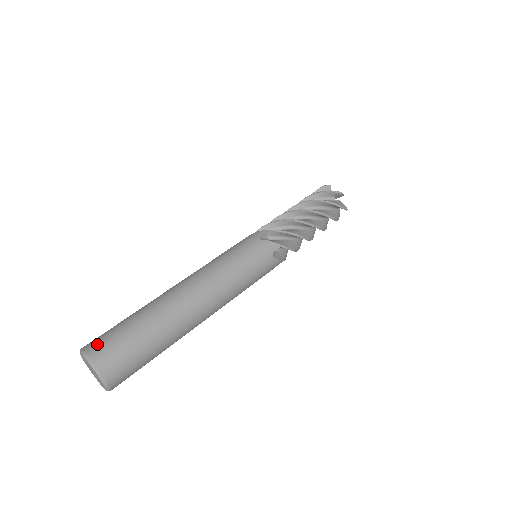
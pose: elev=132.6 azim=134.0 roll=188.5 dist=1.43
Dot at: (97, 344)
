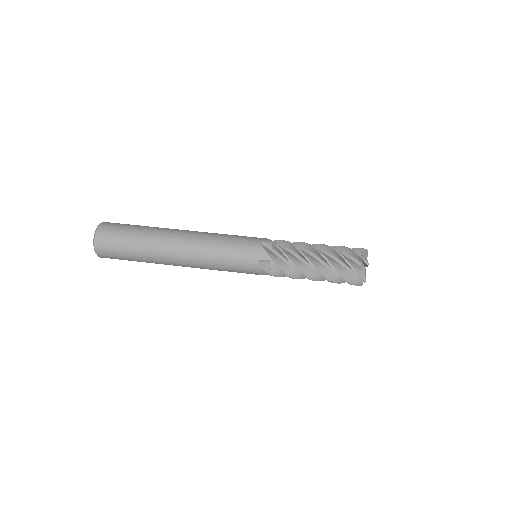
Dot at: (109, 224)
